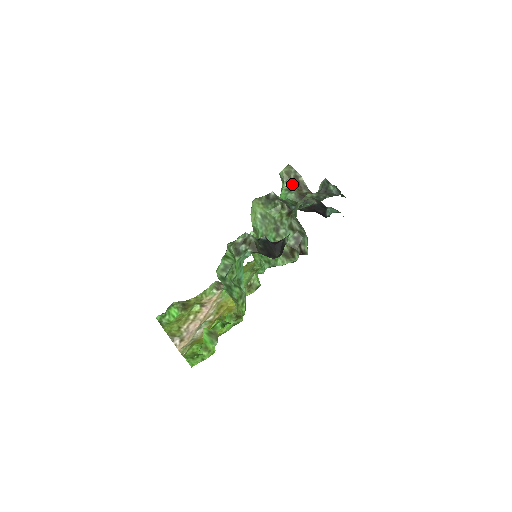
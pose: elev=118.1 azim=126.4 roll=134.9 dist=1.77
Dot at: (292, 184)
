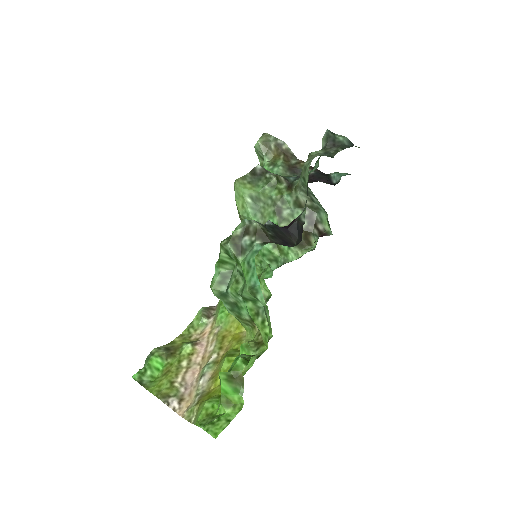
Dot at: (275, 156)
